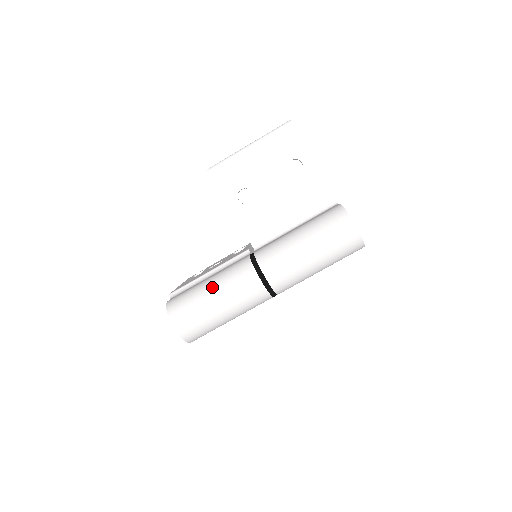
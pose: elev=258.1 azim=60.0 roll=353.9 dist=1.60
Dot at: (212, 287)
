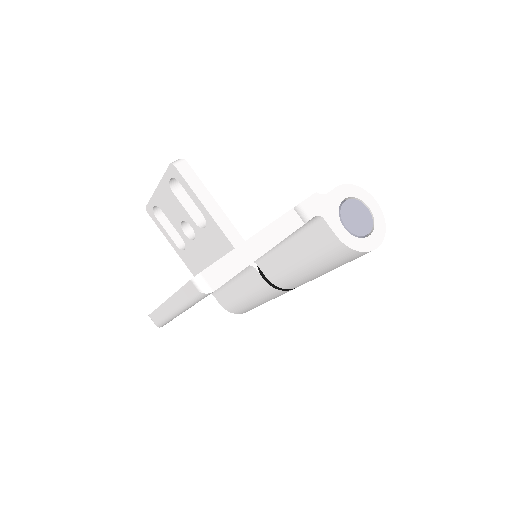
Dot at: (258, 303)
